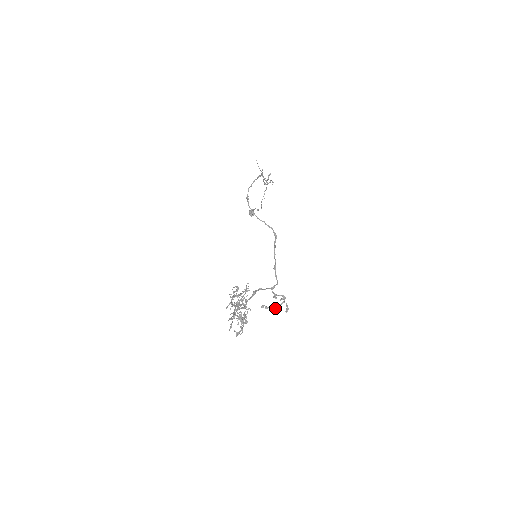
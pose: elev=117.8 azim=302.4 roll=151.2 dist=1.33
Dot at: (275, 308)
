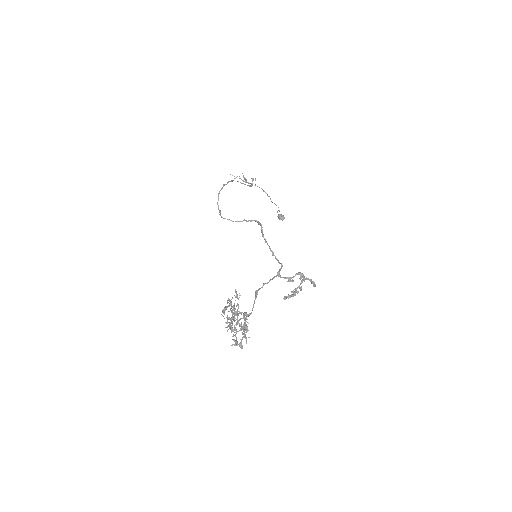
Dot at: (297, 291)
